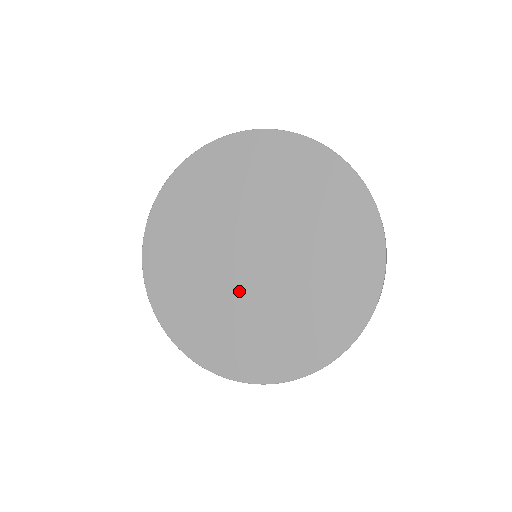
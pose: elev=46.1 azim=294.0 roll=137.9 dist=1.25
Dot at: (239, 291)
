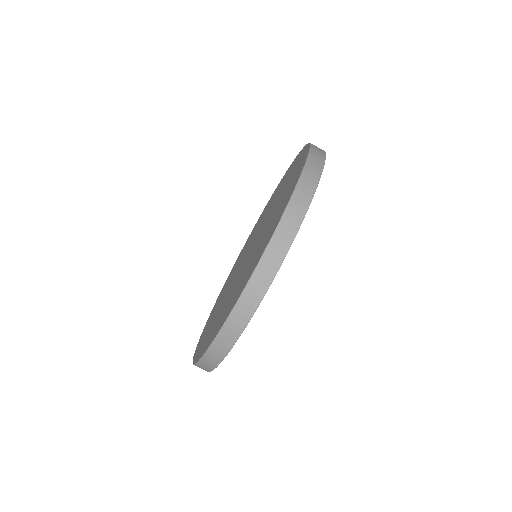
Dot at: (232, 285)
